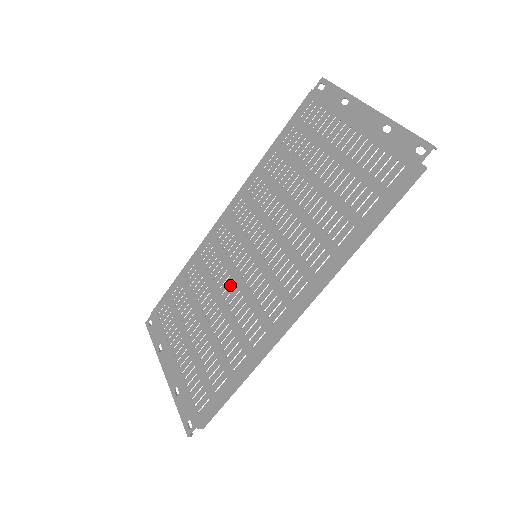
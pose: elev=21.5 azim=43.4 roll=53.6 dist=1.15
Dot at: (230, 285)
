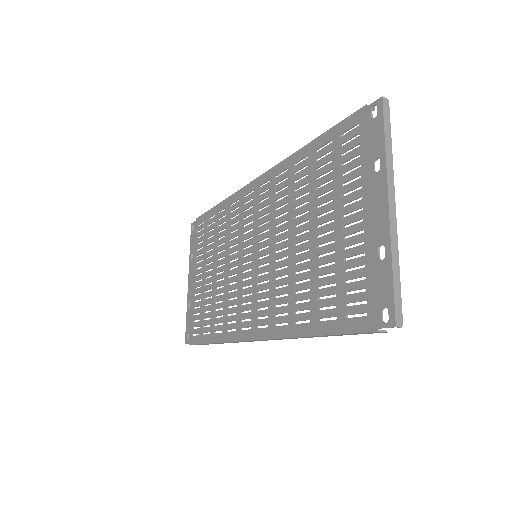
Dot at: (235, 261)
